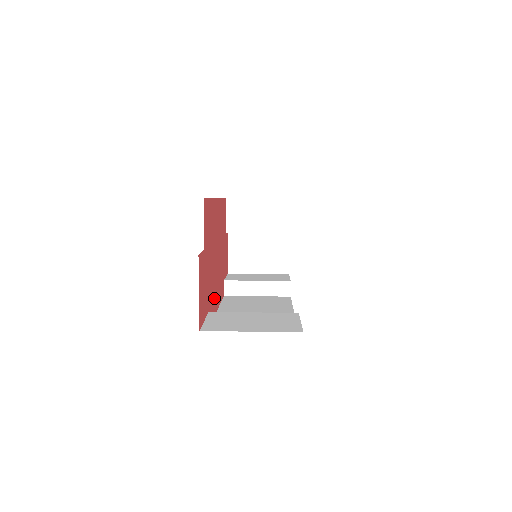
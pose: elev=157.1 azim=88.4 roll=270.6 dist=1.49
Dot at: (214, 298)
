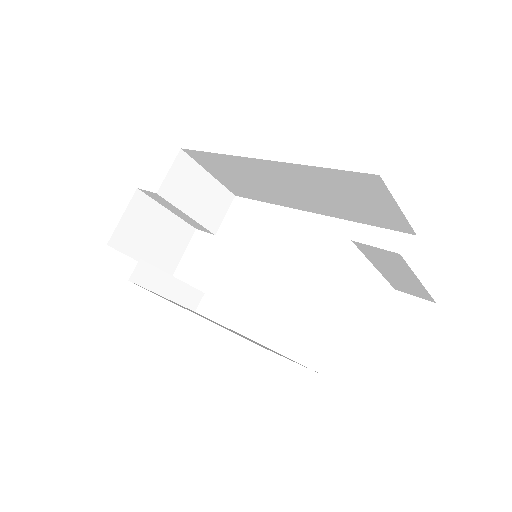
Dot at: occluded
